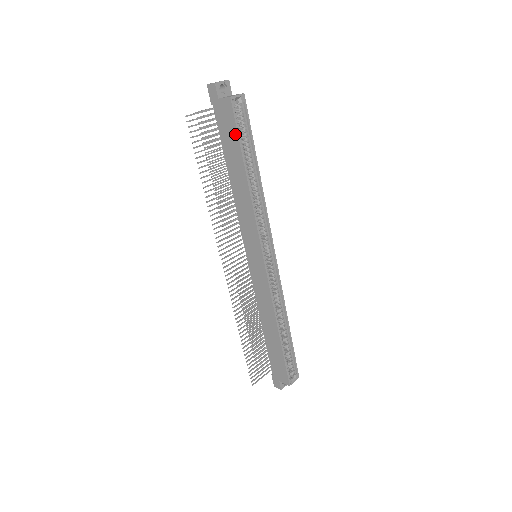
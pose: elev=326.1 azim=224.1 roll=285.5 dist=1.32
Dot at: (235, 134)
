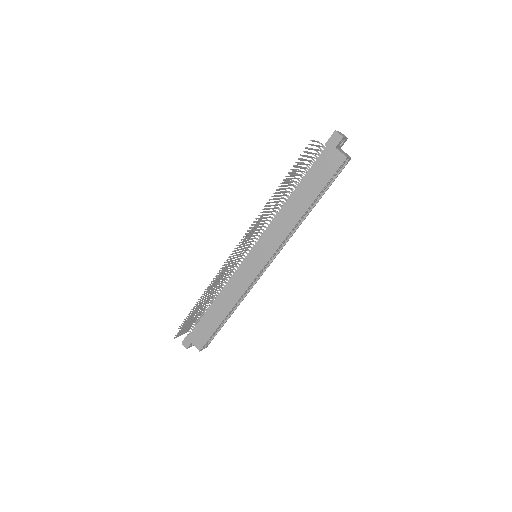
Dot at: (326, 180)
